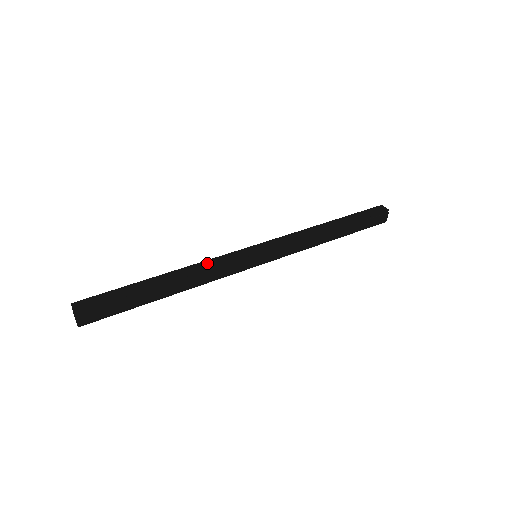
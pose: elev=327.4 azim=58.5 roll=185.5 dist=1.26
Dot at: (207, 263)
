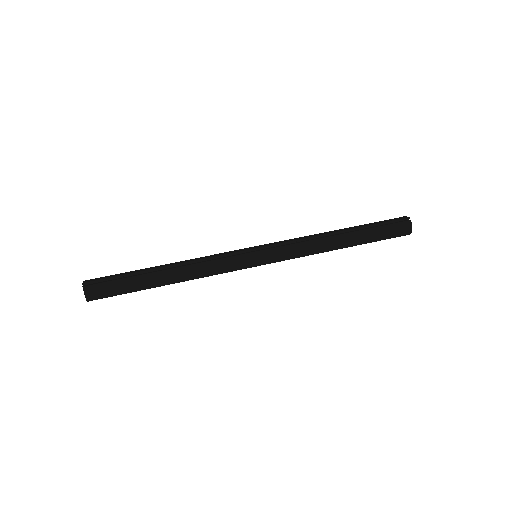
Dot at: (204, 257)
